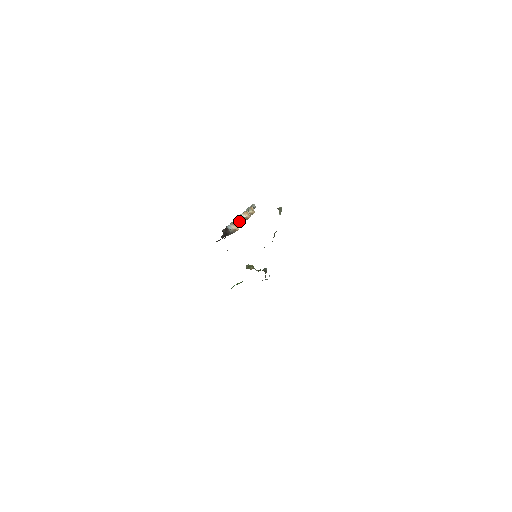
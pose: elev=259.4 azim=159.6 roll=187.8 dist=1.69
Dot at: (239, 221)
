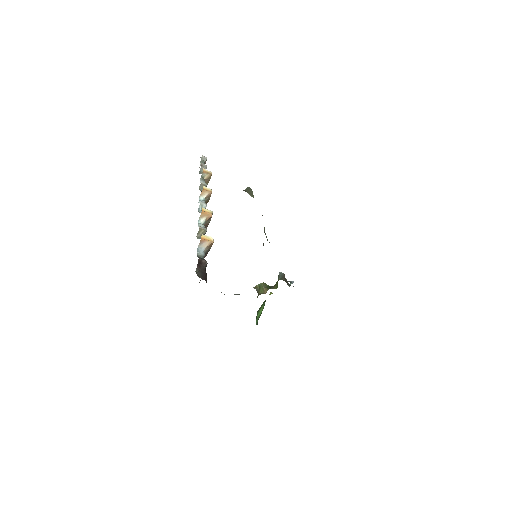
Dot at: (204, 218)
